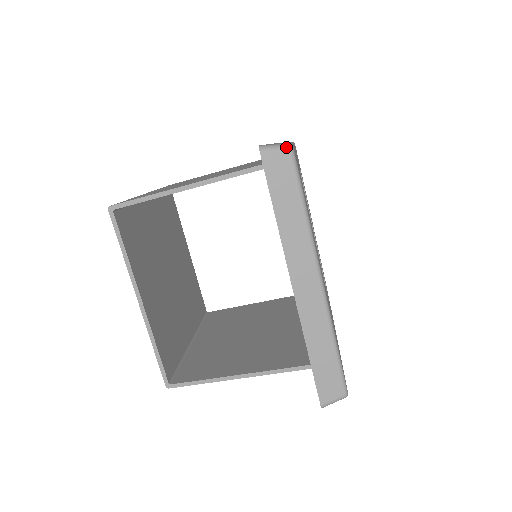
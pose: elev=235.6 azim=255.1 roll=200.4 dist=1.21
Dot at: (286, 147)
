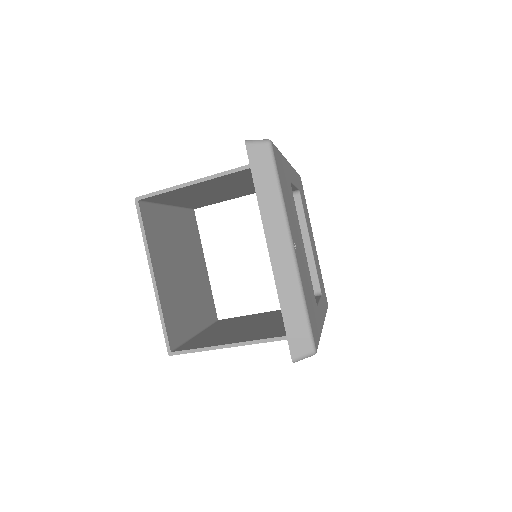
Dot at: (265, 141)
